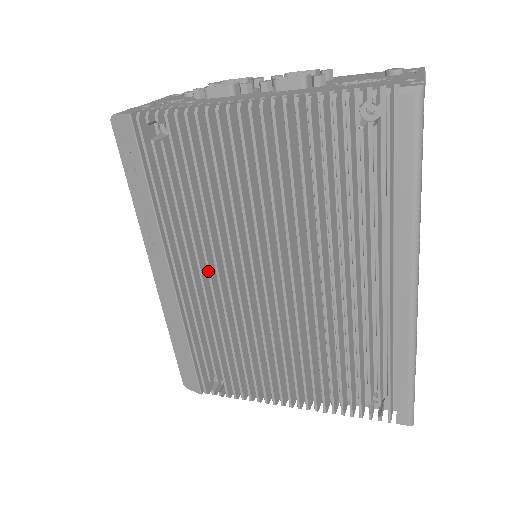
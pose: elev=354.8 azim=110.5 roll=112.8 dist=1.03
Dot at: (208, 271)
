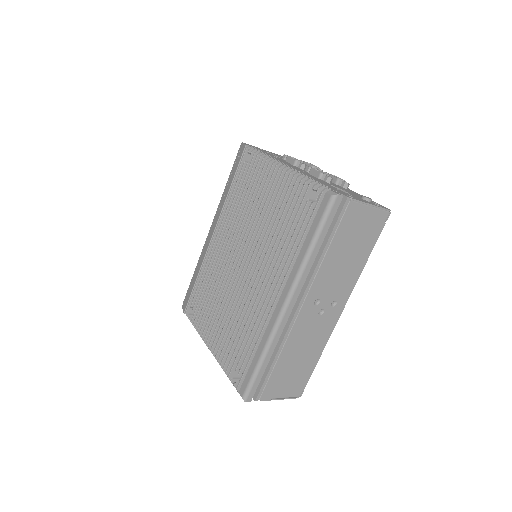
Dot at: (225, 240)
